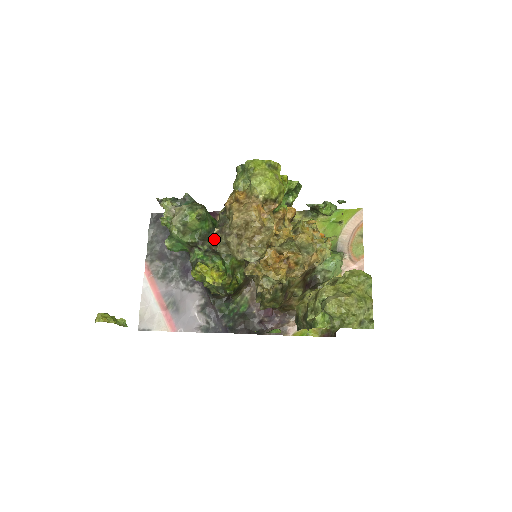
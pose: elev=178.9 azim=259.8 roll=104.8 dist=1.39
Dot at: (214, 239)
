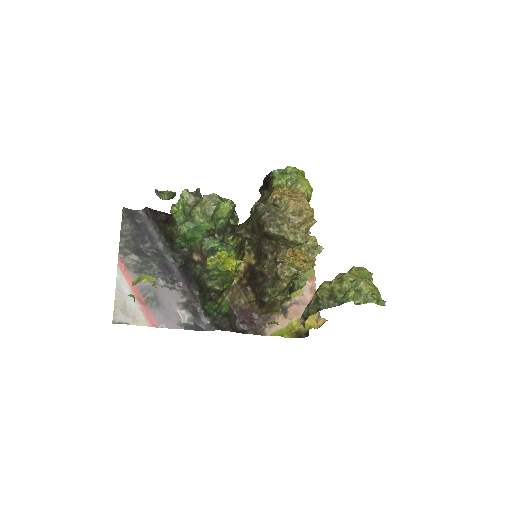
Dot at: (227, 233)
